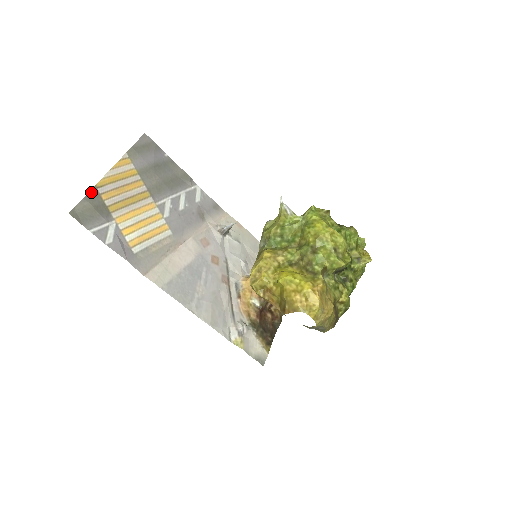
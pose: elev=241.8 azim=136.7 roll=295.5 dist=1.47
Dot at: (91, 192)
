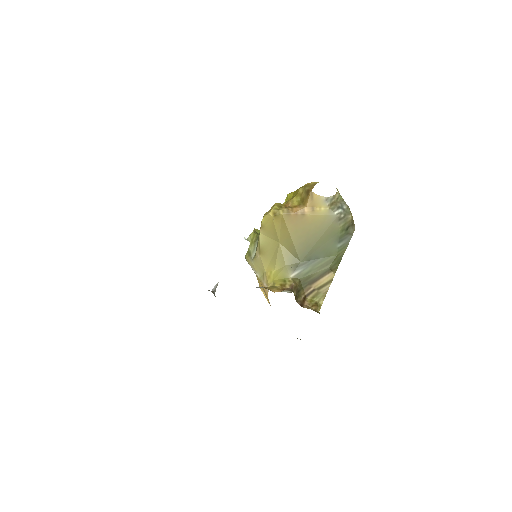
Dot at: occluded
